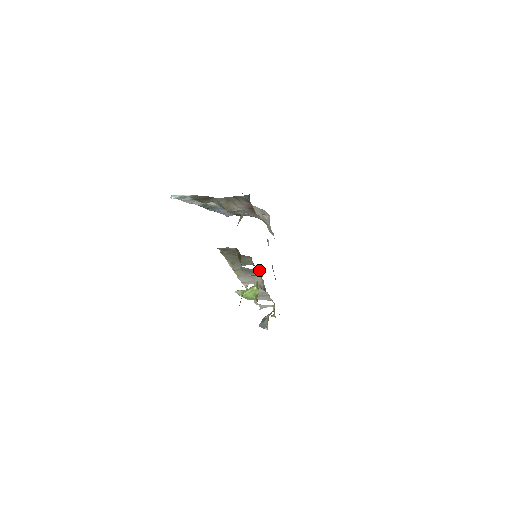
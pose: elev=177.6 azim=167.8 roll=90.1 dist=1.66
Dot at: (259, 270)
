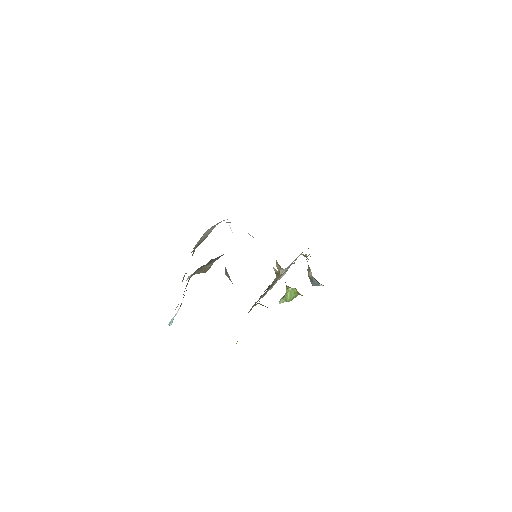
Dot at: (275, 271)
